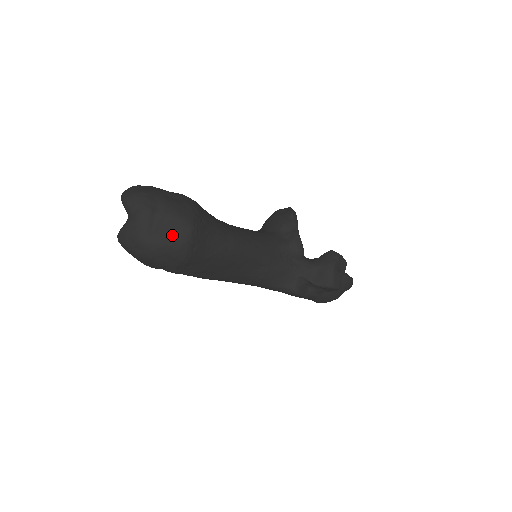
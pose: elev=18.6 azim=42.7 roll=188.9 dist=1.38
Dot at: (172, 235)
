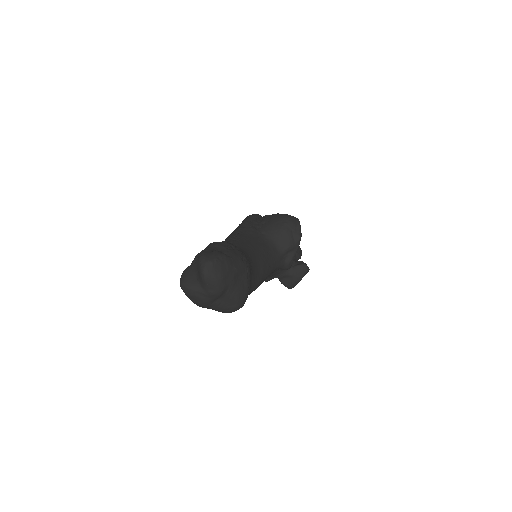
Dot at: (227, 309)
